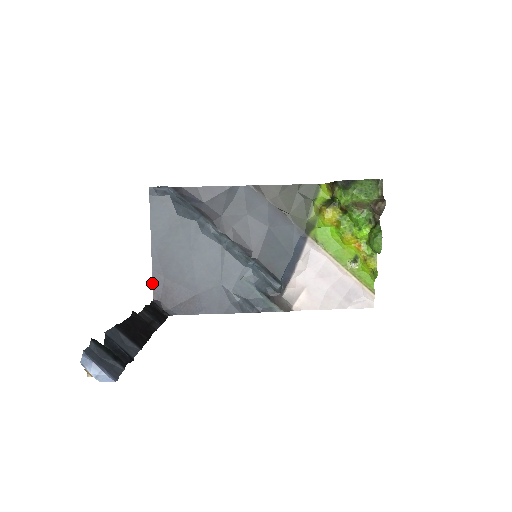
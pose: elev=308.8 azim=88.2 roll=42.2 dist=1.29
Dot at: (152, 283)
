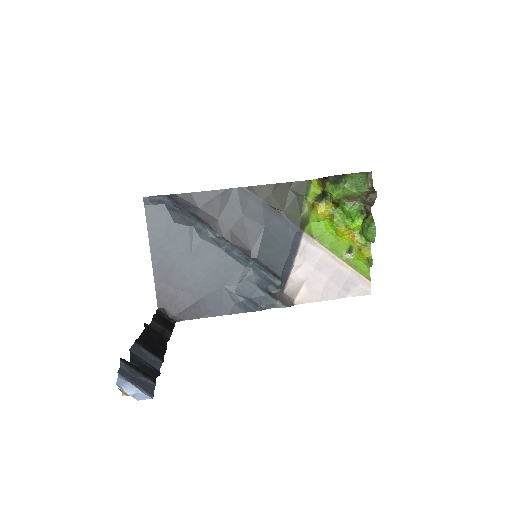
Dot at: occluded
